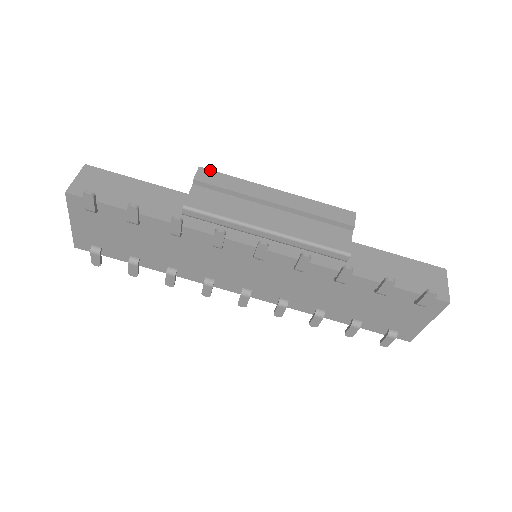
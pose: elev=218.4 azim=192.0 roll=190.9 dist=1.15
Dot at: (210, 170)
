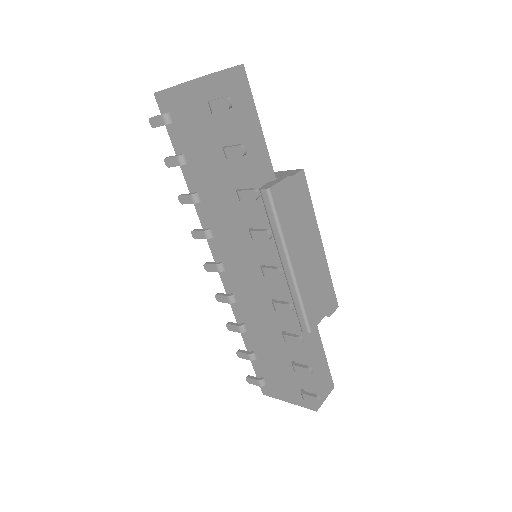
Dot at: (306, 180)
